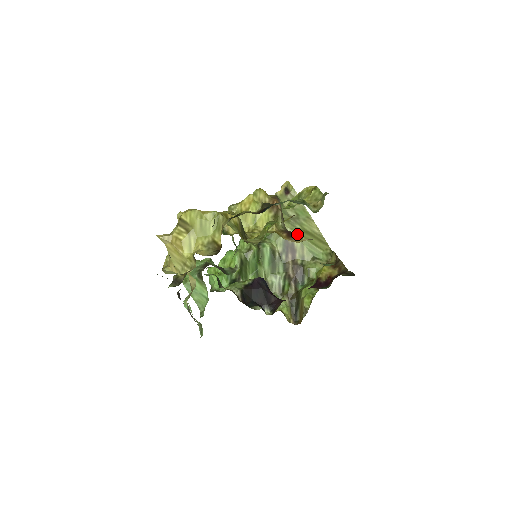
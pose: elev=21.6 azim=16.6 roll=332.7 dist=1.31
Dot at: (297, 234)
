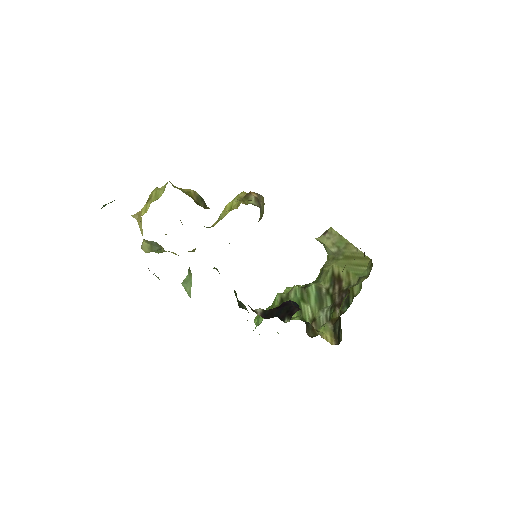
Dot at: (342, 265)
